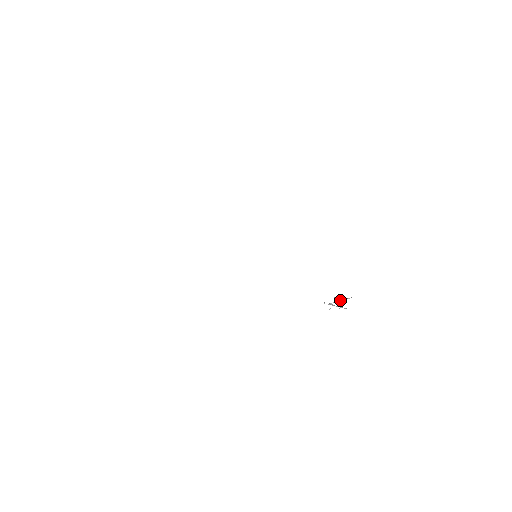
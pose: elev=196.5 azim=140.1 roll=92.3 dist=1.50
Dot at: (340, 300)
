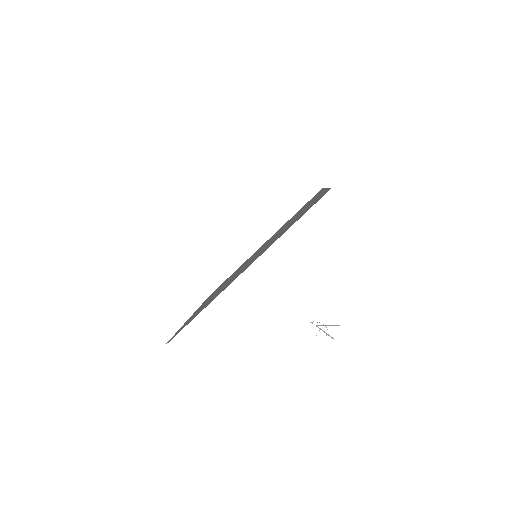
Dot at: (328, 325)
